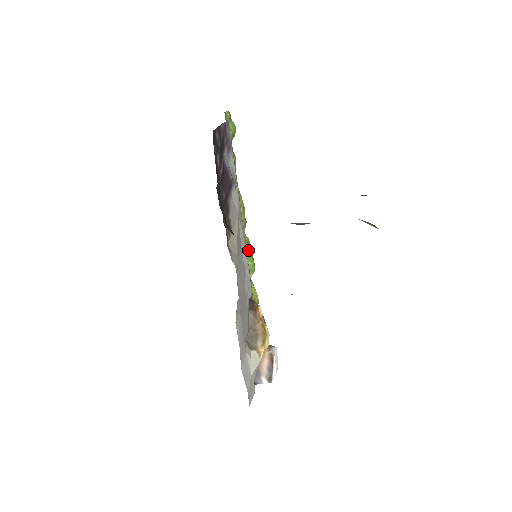
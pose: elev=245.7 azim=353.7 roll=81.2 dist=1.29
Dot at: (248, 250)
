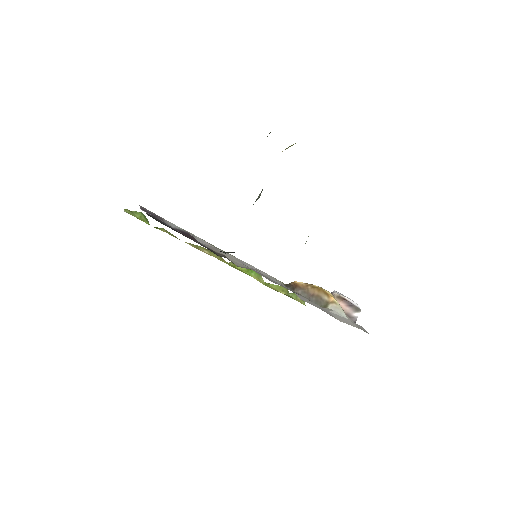
Dot at: (241, 269)
